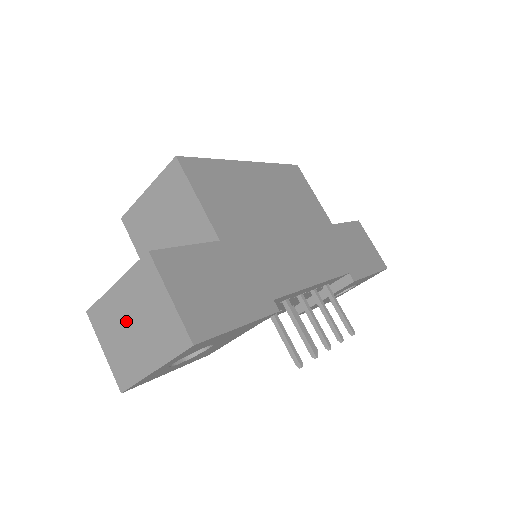
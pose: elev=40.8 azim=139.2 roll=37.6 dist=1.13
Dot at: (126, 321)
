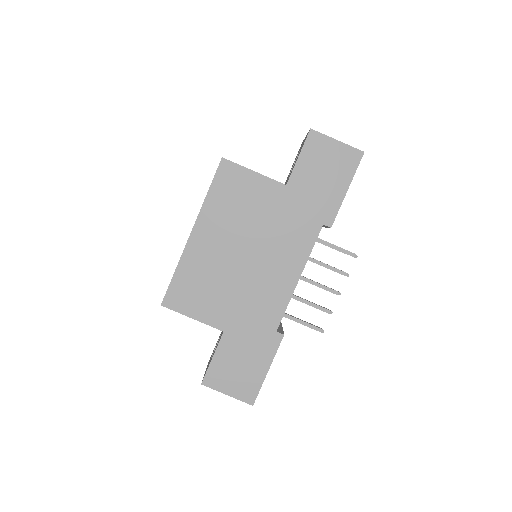
Dot at: occluded
